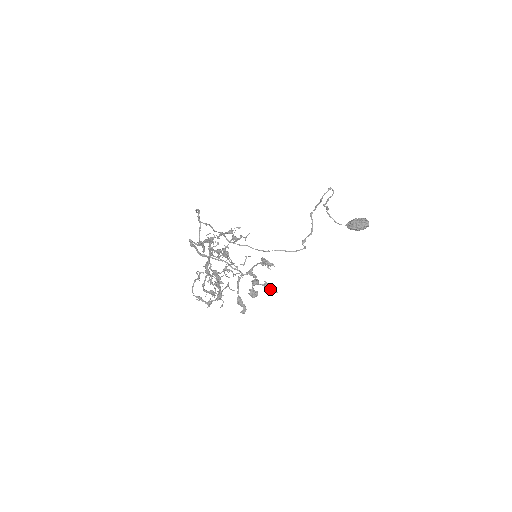
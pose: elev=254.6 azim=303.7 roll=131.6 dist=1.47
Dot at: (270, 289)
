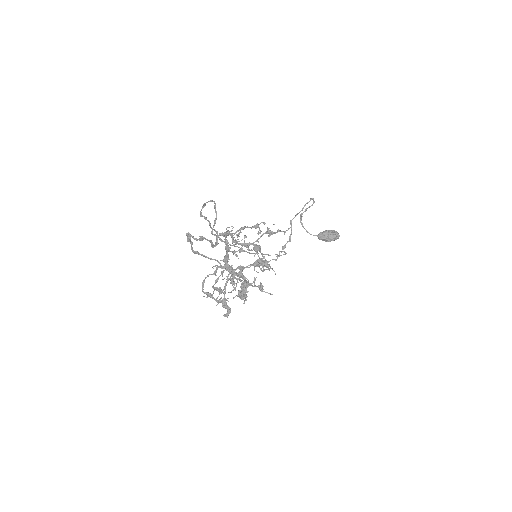
Dot at: occluded
